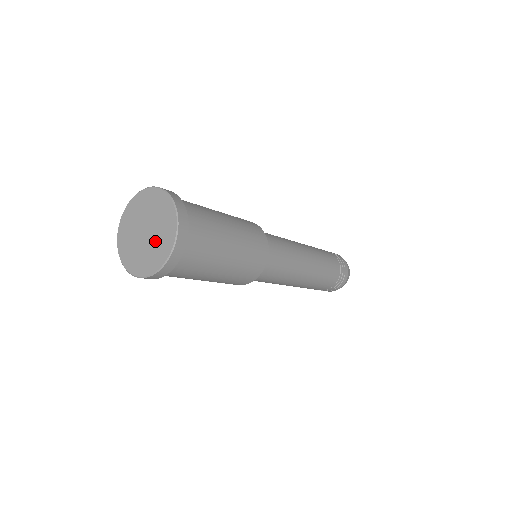
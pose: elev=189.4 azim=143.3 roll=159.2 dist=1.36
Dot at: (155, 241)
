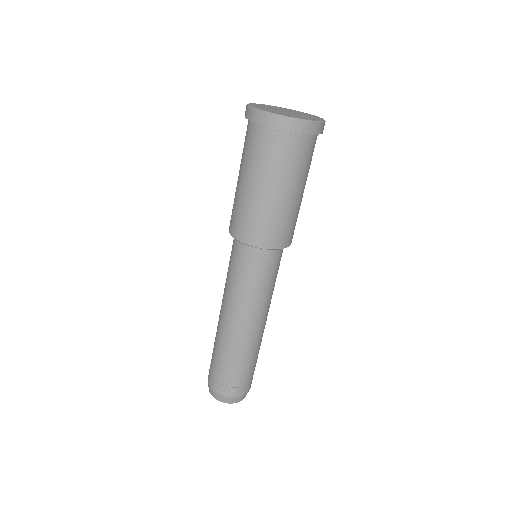
Dot at: (296, 115)
